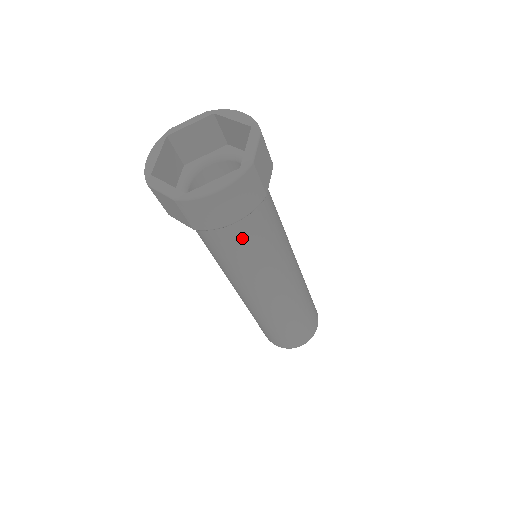
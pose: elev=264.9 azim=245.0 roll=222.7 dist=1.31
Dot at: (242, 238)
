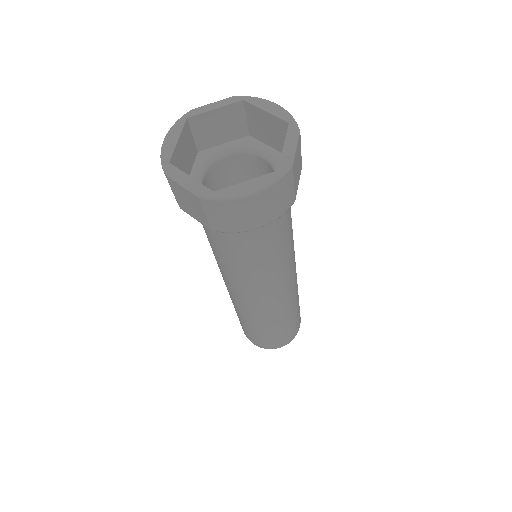
Dot at: (257, 242)
